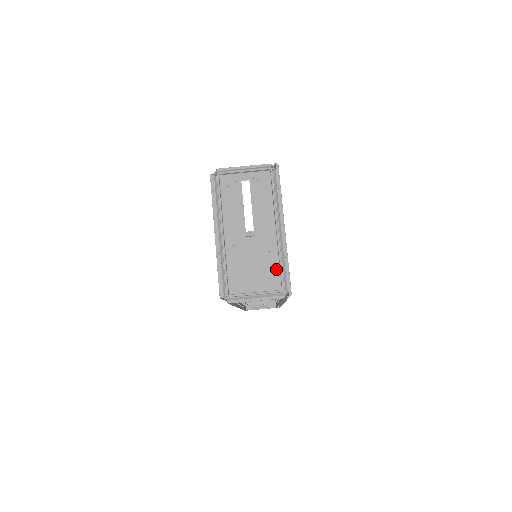
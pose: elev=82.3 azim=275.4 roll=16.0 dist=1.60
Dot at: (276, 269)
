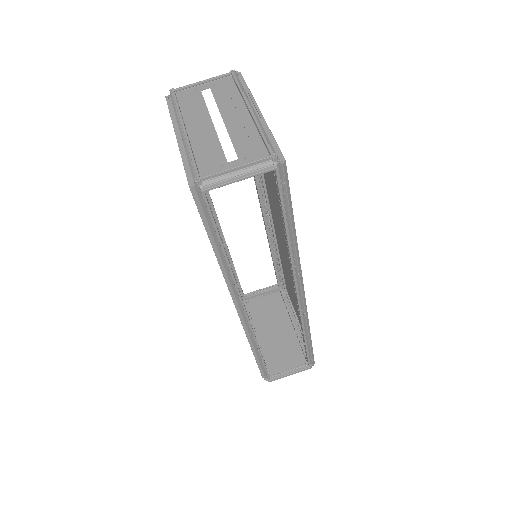
Dot at: (258, 142)
